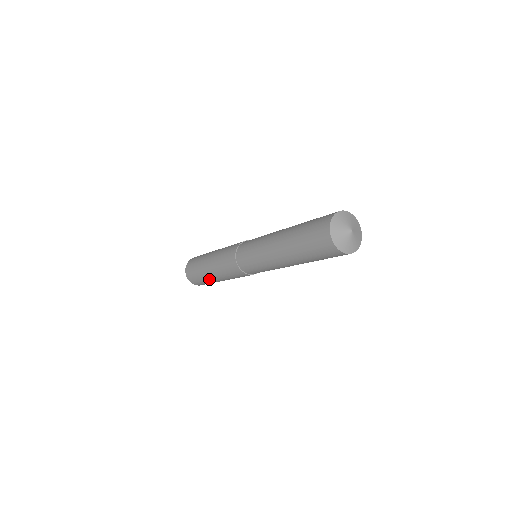
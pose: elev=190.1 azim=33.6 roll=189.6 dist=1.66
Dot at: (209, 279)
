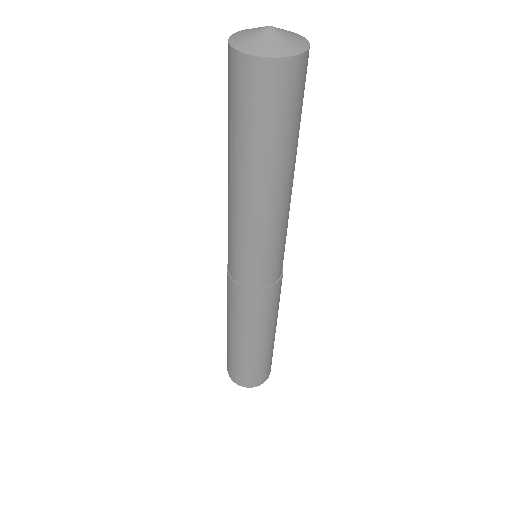
Dot at: (230, 344)
